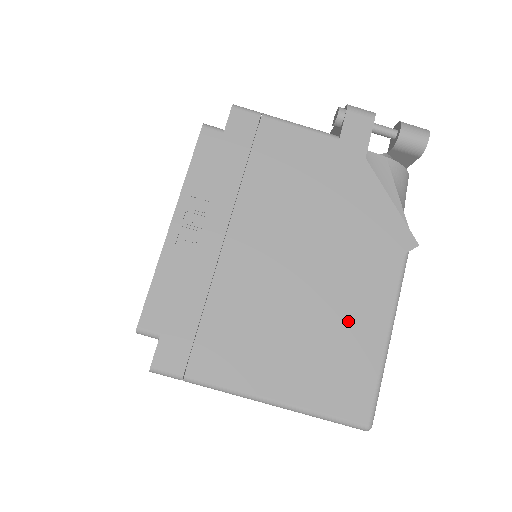
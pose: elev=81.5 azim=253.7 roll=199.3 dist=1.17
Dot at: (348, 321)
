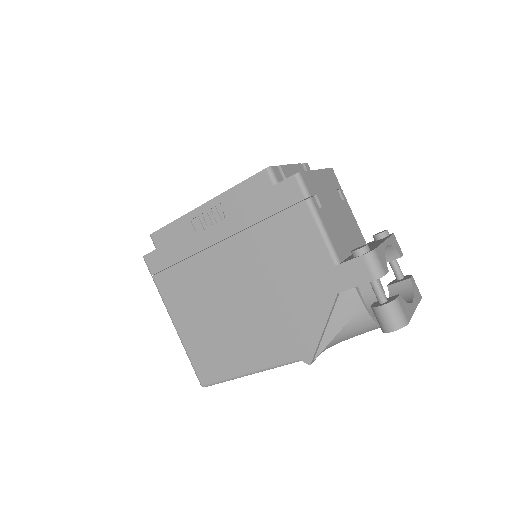
Dot at: (236, 345)
